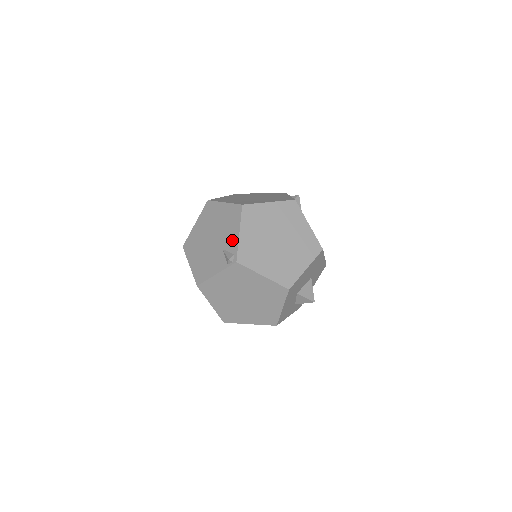
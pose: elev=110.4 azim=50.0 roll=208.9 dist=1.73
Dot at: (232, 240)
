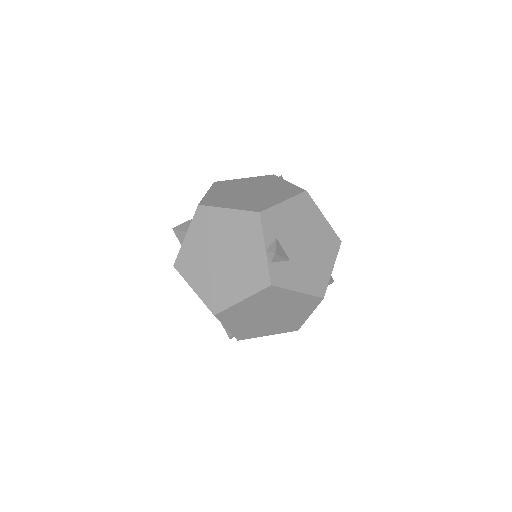
Dot at: occluded
